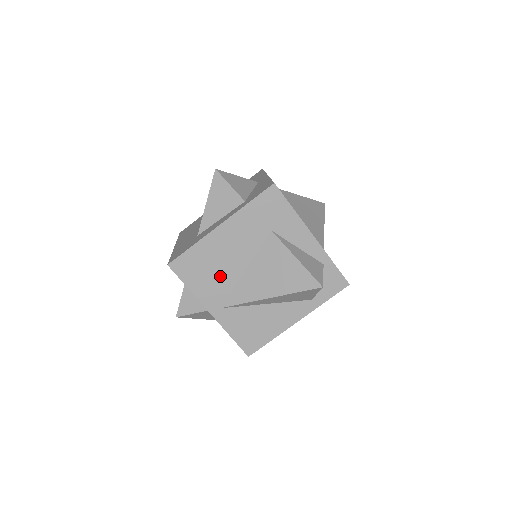
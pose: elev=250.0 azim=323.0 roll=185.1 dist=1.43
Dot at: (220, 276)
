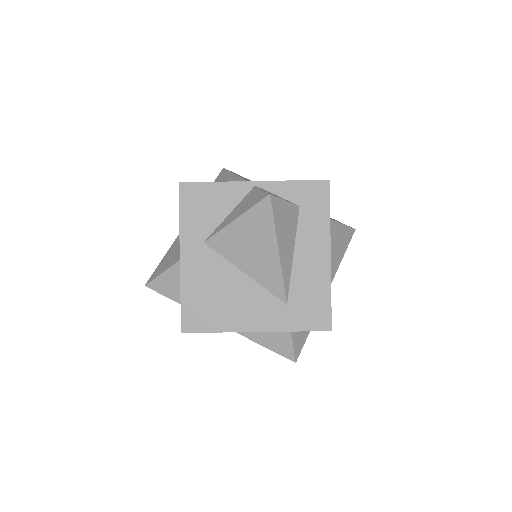
Dot at: occluded
